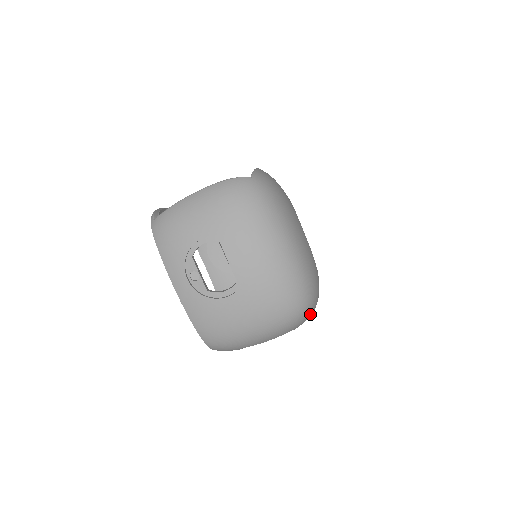
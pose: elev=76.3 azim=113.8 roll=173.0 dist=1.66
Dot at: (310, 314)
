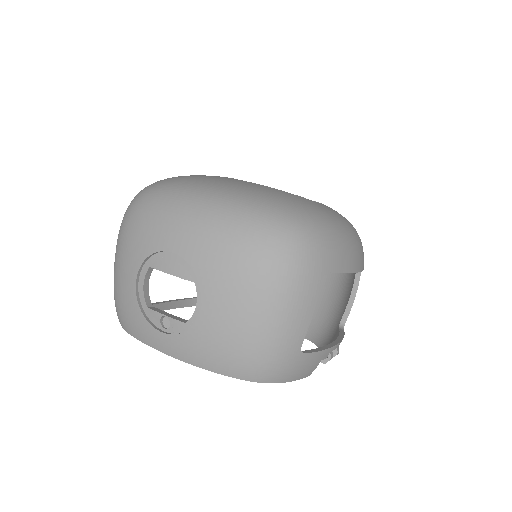
Dot at: (324, 238)
